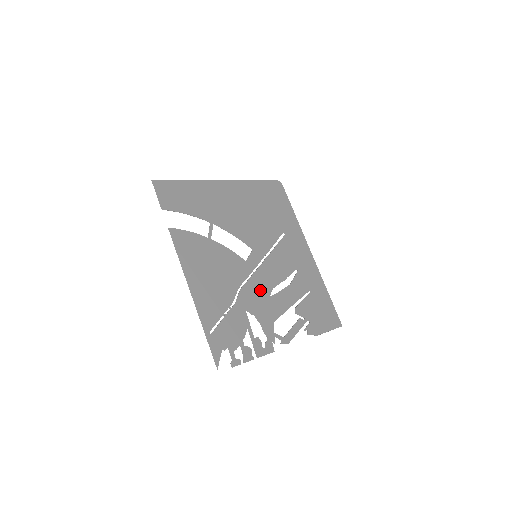
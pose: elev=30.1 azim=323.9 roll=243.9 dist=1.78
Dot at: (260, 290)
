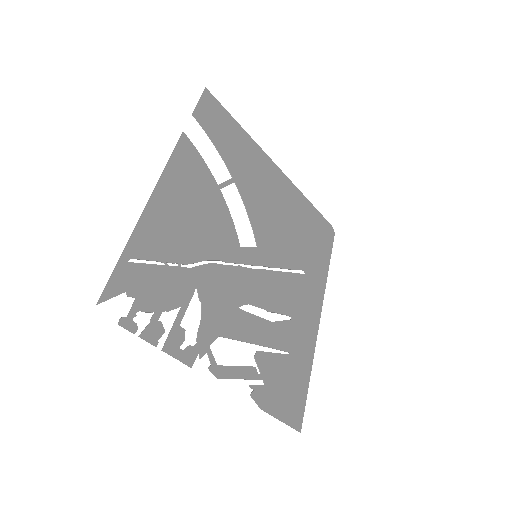
Dot at: (232, 289)
